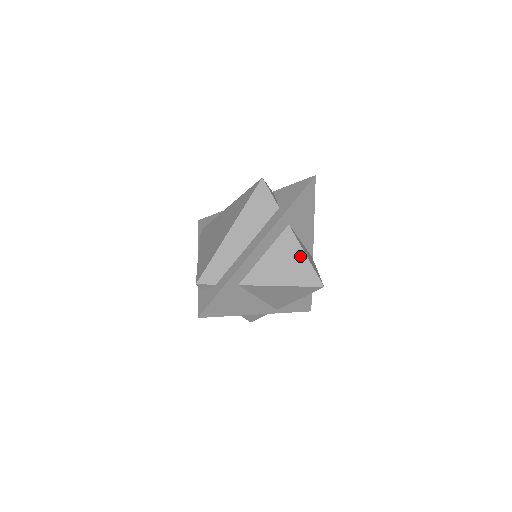
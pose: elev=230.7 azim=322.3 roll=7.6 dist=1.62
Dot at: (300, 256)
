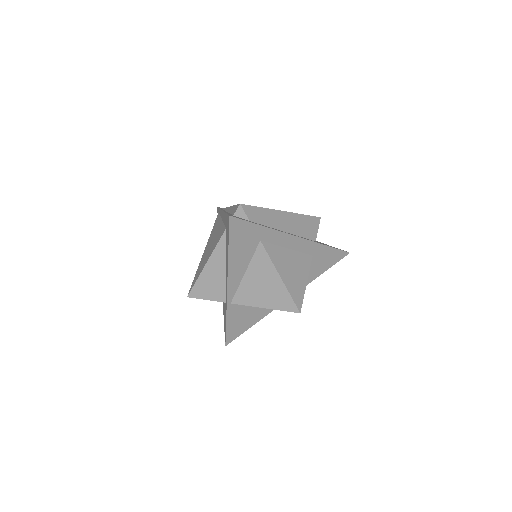
Dot at: (304, 278)
